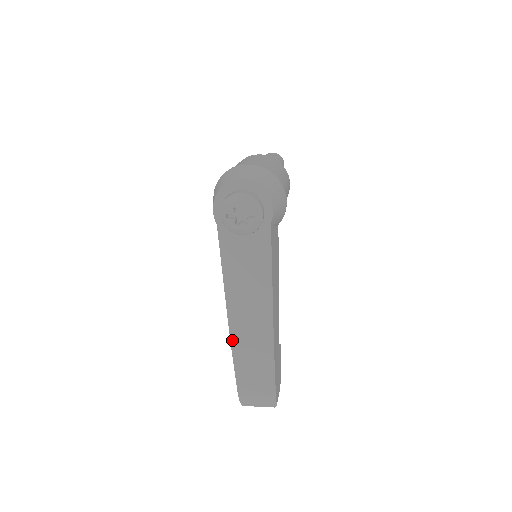
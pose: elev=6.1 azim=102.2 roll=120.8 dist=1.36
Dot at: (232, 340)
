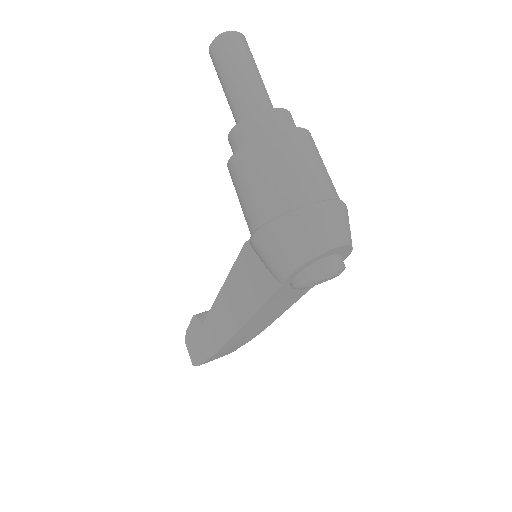
Dot at: (224, 346)
